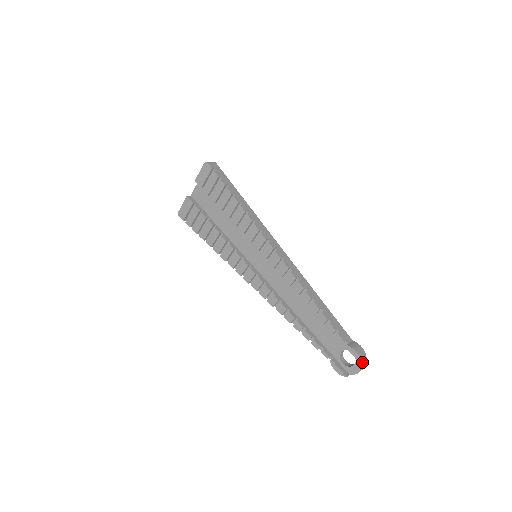
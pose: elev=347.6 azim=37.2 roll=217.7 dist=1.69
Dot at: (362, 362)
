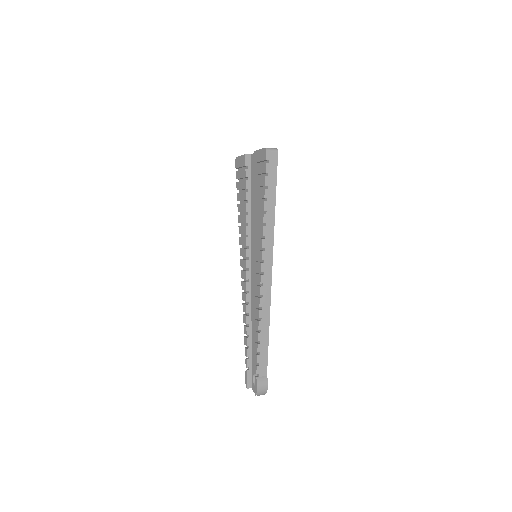
Dot at: (258, 394)
